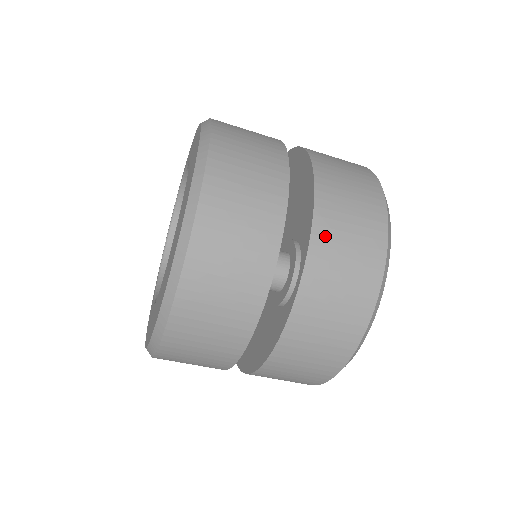
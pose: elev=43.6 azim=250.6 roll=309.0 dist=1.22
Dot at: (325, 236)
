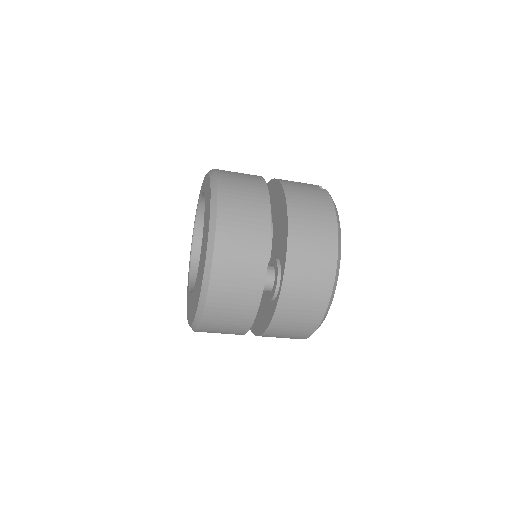
Dot at: (295, 261)
